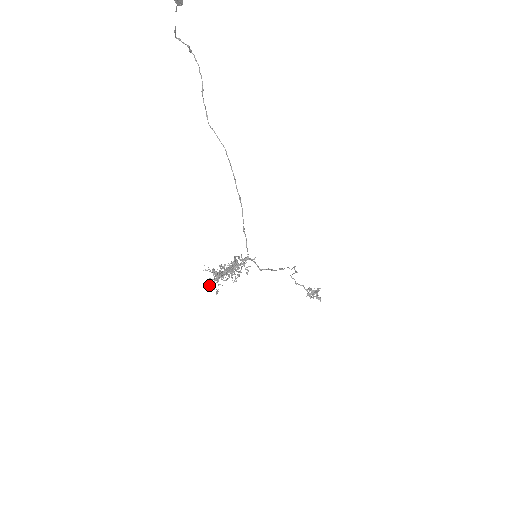
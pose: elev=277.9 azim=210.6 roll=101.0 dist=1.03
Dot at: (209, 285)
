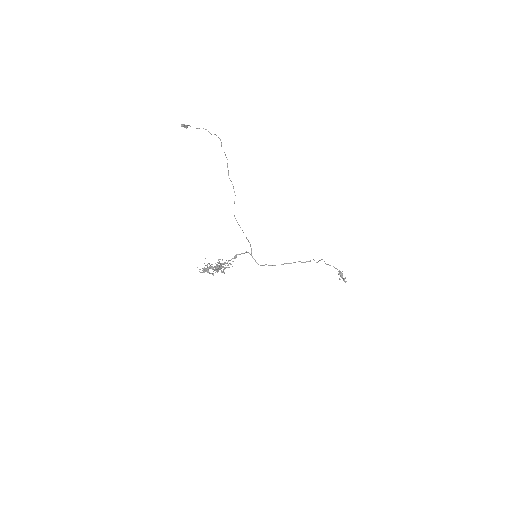
Dot at: occluded
